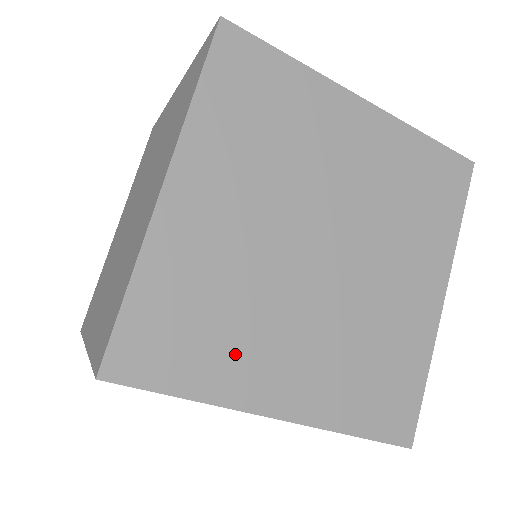
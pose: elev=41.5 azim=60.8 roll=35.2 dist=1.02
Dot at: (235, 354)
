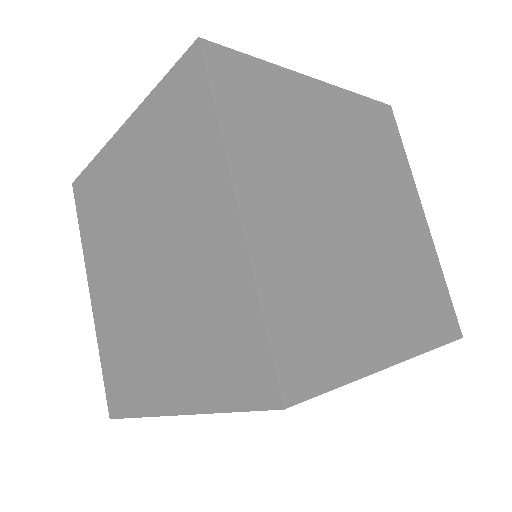
Dot at: occluded
